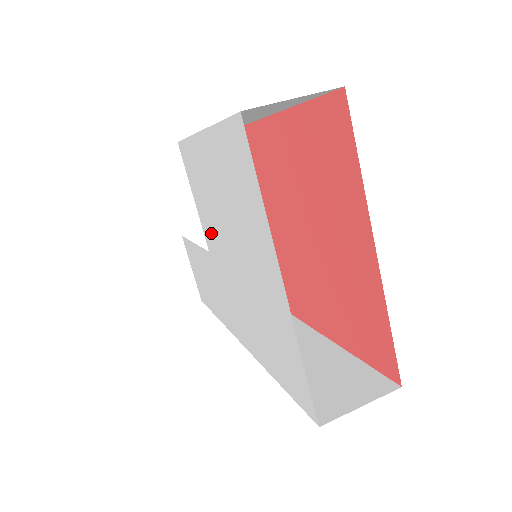
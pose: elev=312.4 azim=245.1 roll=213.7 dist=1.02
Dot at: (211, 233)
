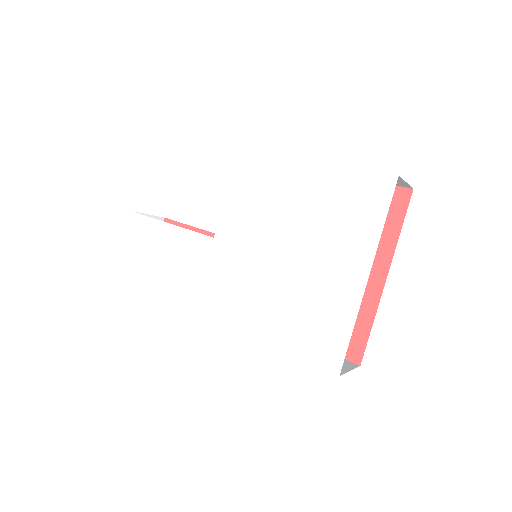
Dot at: (242, 225)
